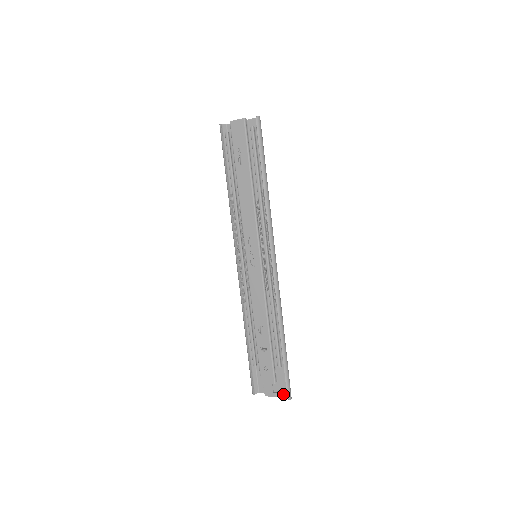
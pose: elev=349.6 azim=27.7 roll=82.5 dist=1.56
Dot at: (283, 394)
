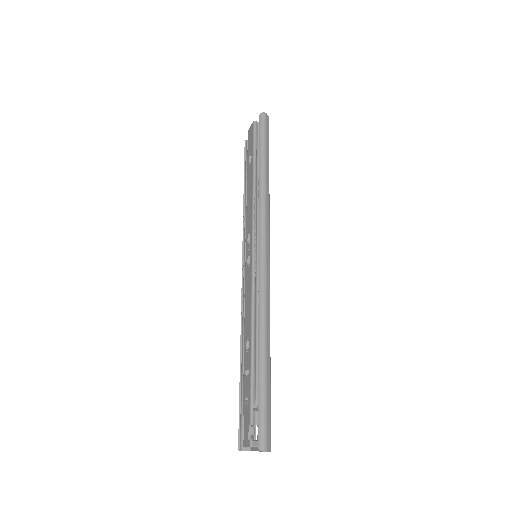
Dot at: occluded
